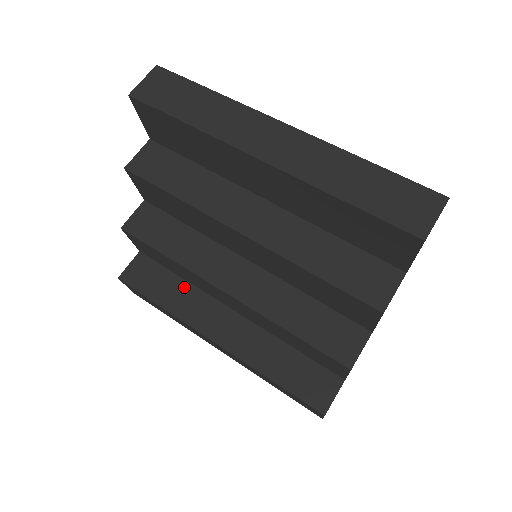
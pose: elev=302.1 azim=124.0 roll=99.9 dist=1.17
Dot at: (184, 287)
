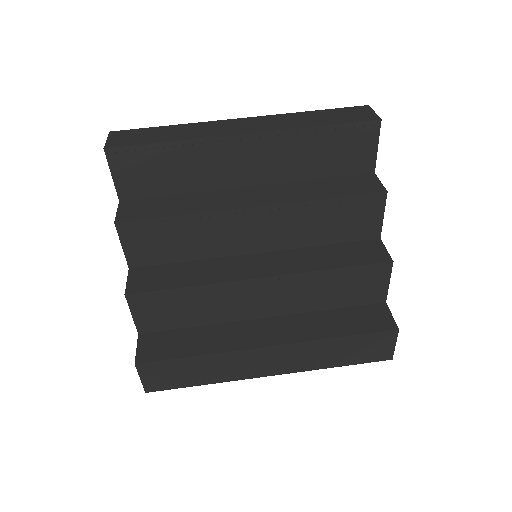
Dot at: (206, 330)
